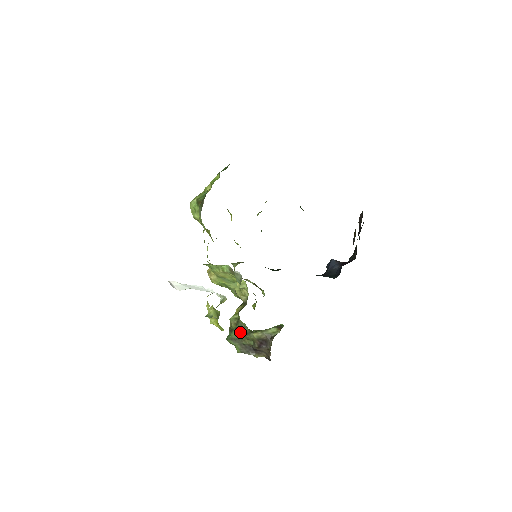
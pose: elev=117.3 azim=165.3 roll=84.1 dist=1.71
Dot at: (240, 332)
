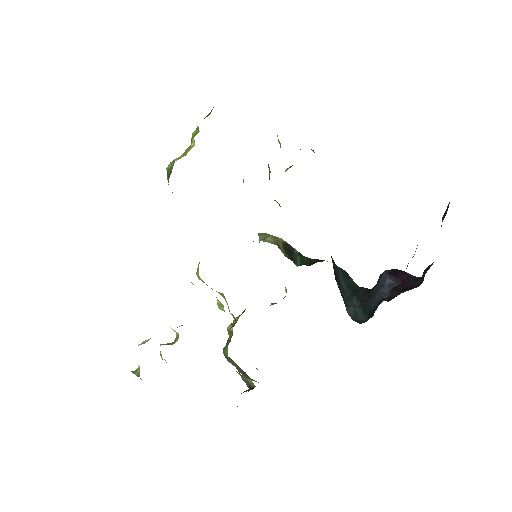
Dot at: occluded
